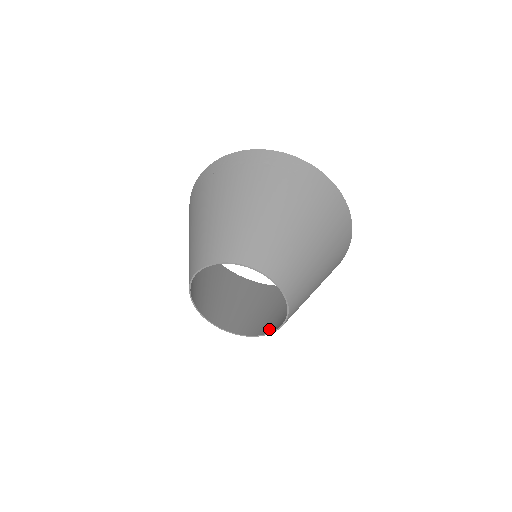
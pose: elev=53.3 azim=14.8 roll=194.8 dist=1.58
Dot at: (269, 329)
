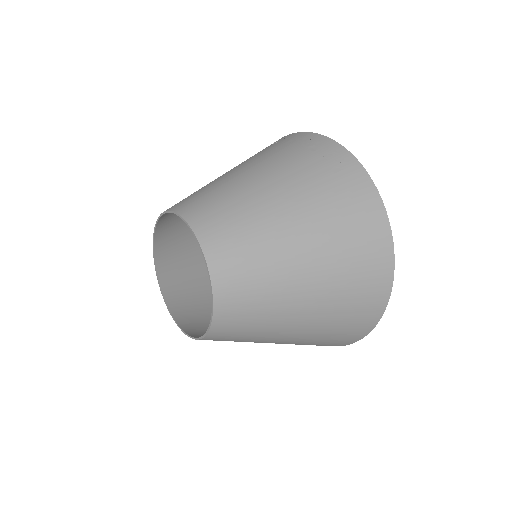
Dot at: occluded
